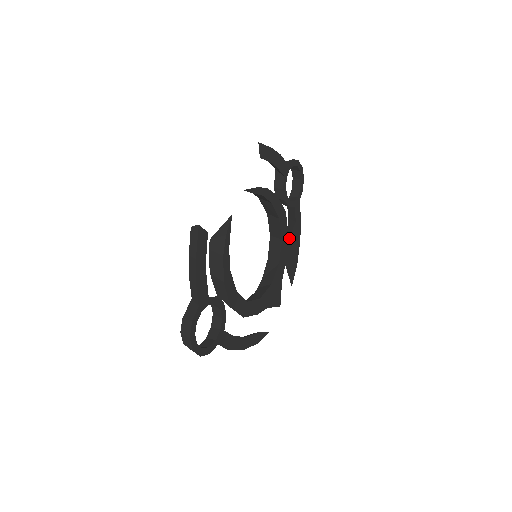
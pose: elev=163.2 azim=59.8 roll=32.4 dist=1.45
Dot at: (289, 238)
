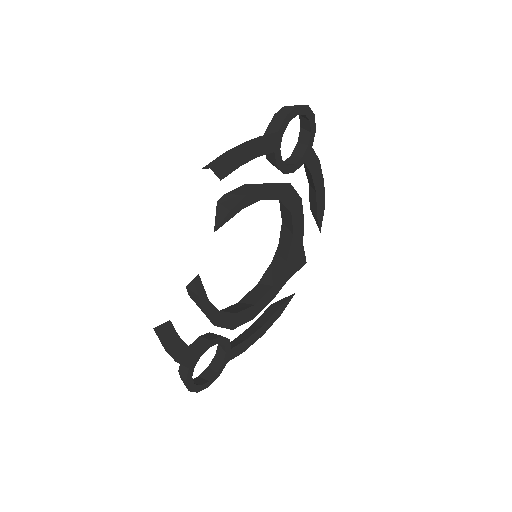
Dot at: (309, 182)
